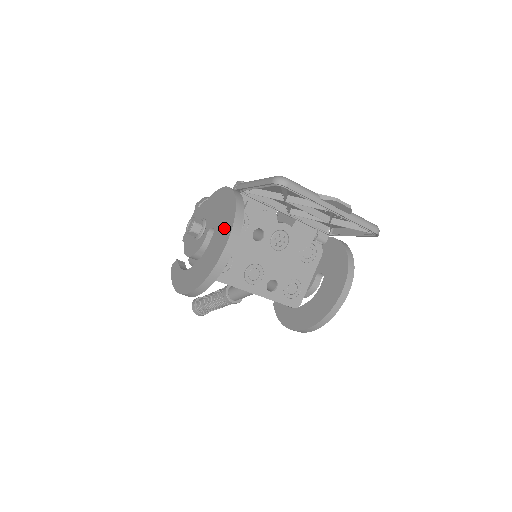
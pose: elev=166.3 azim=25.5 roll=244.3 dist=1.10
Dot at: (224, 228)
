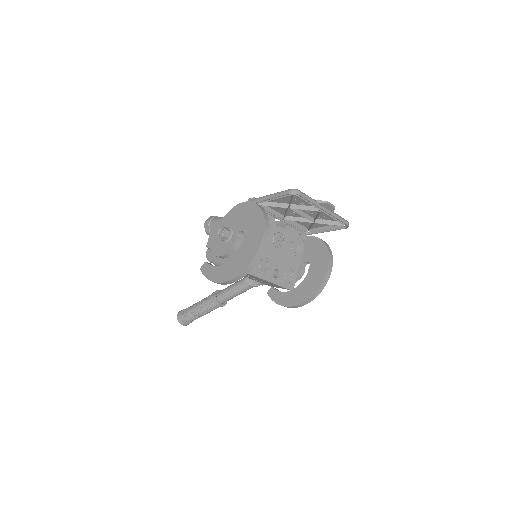
Dot at: (256, 228)
